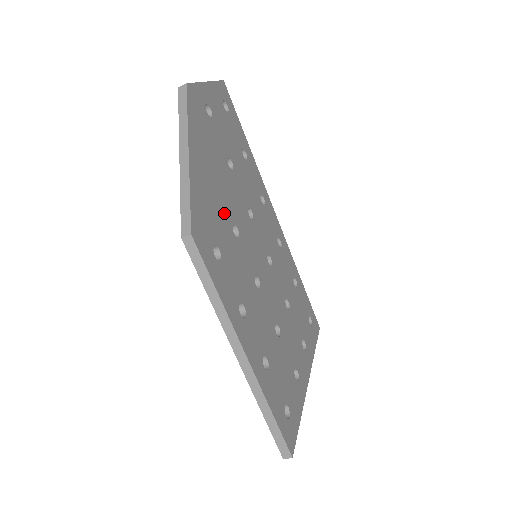
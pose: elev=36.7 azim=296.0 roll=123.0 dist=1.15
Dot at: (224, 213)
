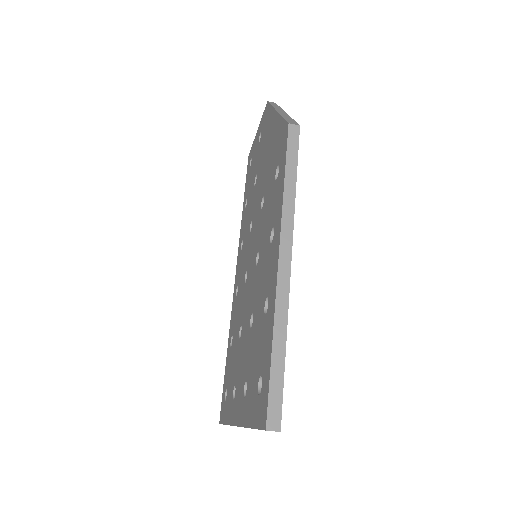
Dot at: occluded
